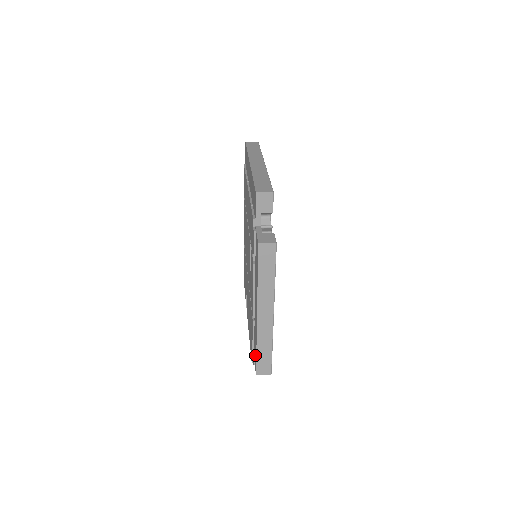
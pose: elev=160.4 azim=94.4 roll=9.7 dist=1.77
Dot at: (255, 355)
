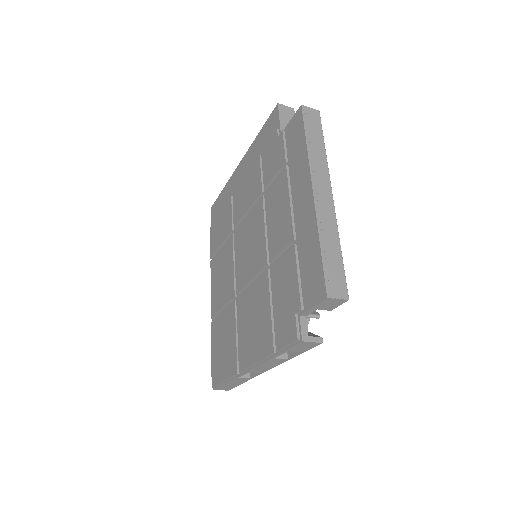
Dot at: (314, 275)
